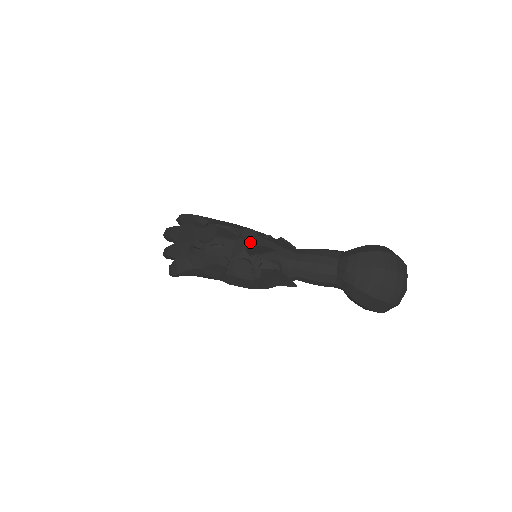
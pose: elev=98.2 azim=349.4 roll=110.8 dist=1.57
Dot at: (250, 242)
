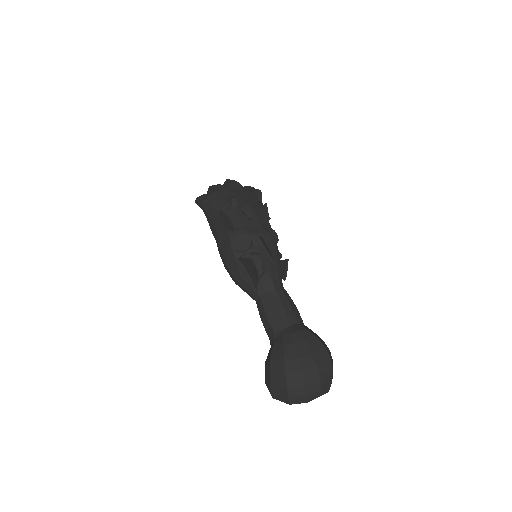
Dot at: (267, 239)
